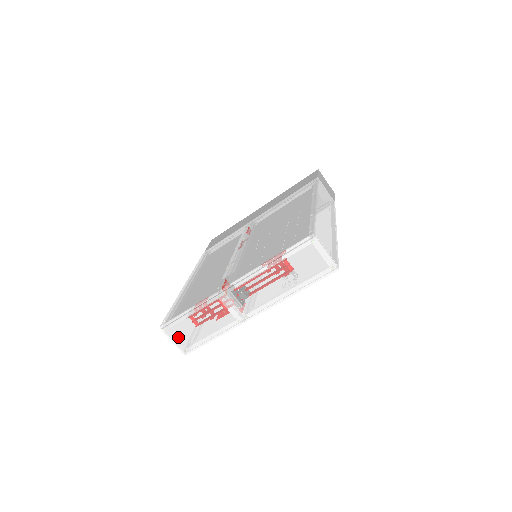
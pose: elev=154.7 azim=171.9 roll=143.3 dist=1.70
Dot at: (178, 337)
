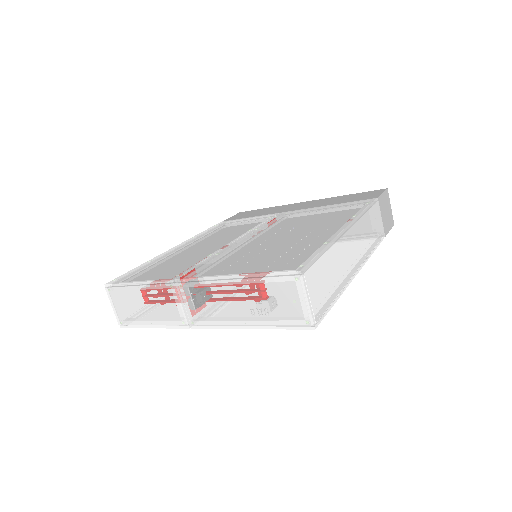
Dot at: (119, 305)
